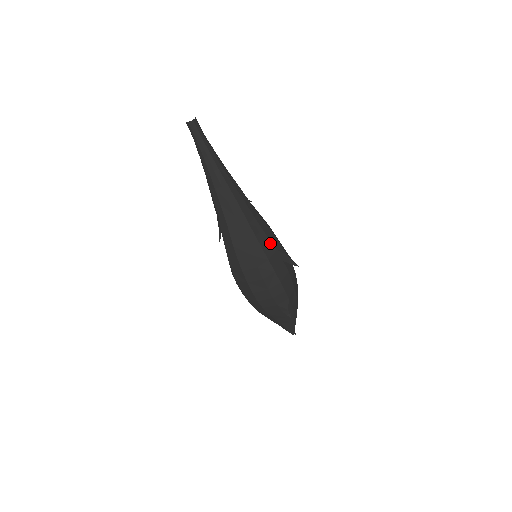
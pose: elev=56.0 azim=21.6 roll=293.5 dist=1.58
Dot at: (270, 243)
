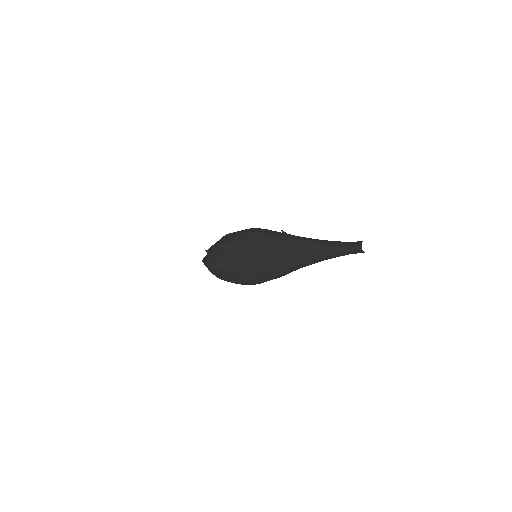
Dot at: occluded
